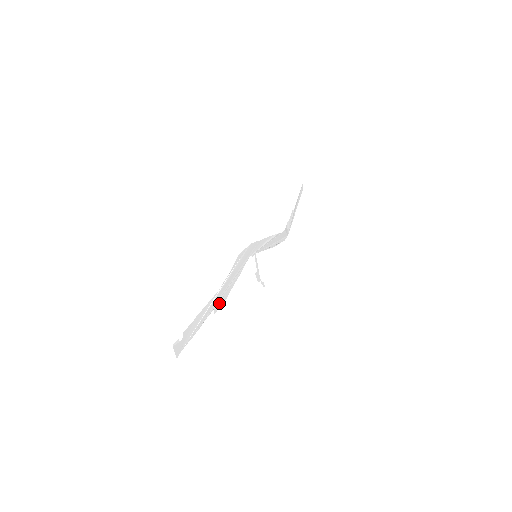
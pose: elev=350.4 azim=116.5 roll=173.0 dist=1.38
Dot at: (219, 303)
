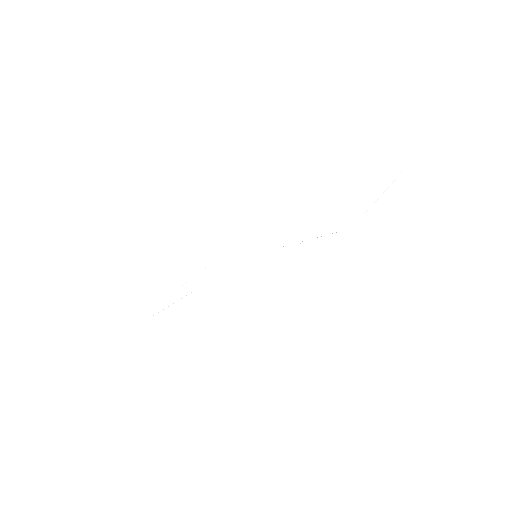
Dot at: (179, 301)
